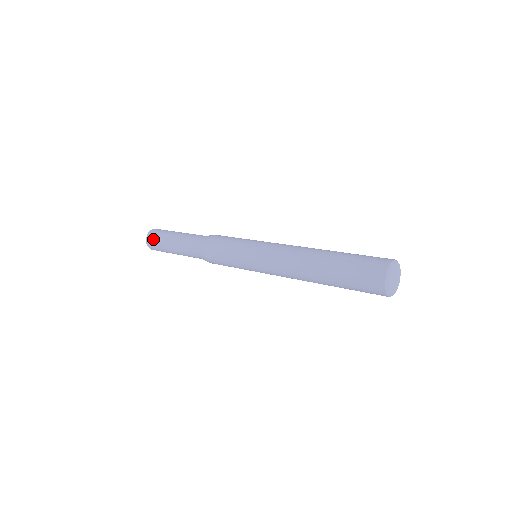
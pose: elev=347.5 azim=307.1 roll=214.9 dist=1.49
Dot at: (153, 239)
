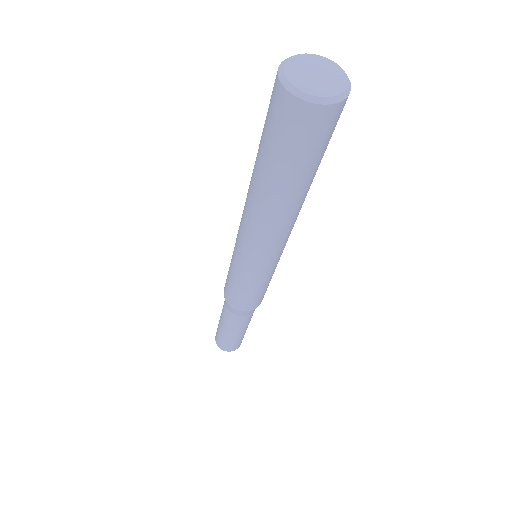
Dot at: occluded
